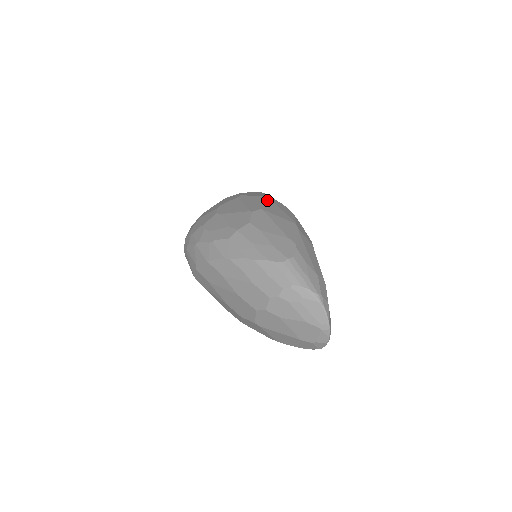
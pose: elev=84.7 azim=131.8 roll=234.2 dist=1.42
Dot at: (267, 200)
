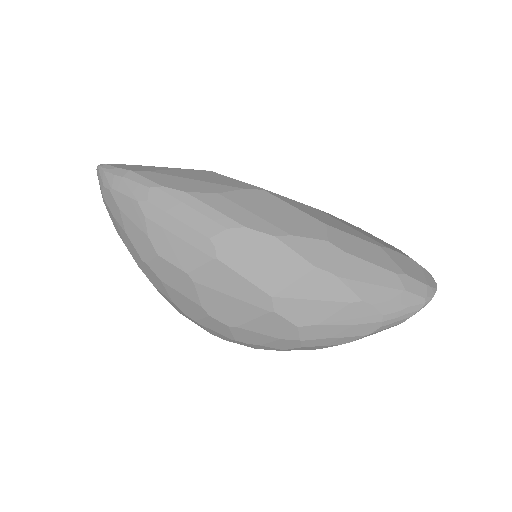
Dot at: (232, 261)
